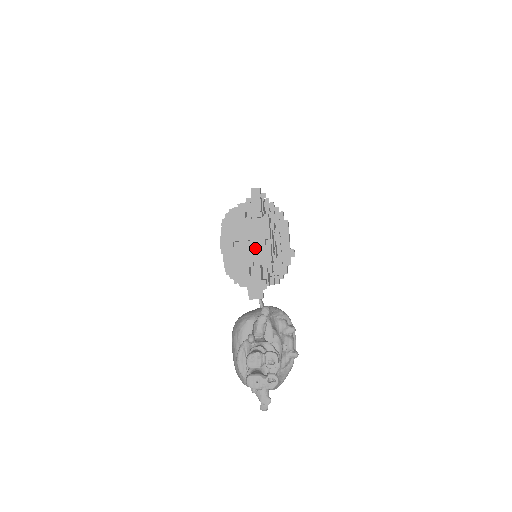
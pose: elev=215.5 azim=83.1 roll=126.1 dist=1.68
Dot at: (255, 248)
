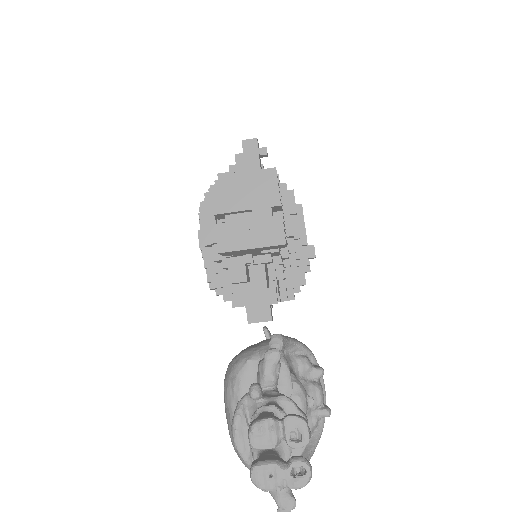
Dot at: (254, 224)
